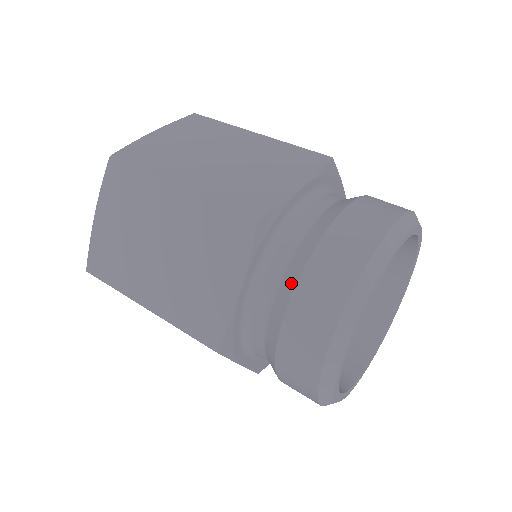
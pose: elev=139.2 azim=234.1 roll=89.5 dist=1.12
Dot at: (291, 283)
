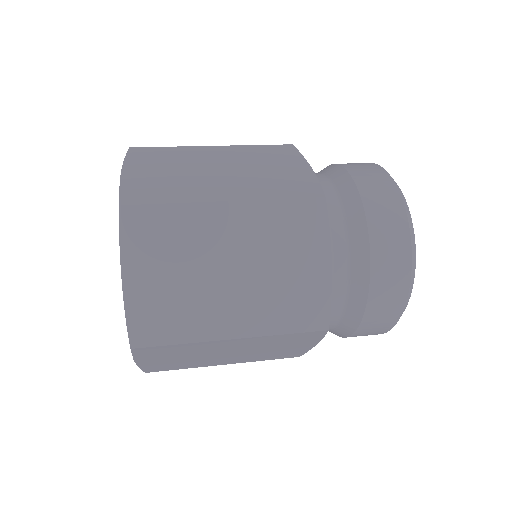
Dot at: (336, 168)
